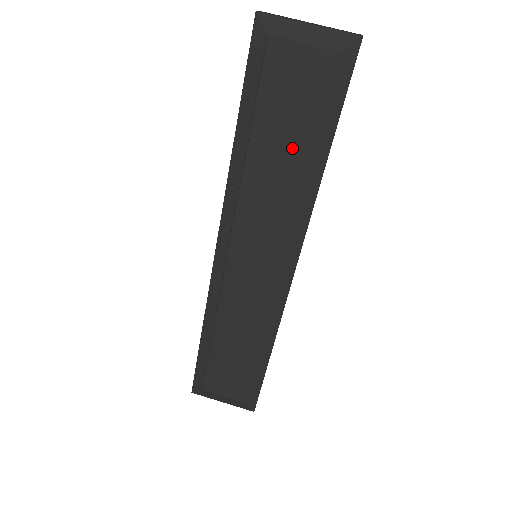
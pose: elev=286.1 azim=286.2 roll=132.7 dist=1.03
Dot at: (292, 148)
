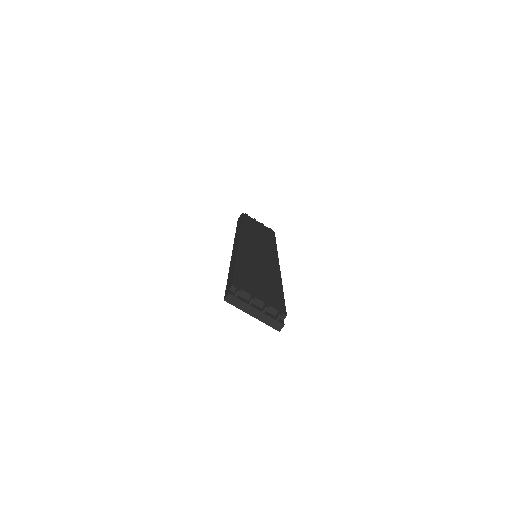
Dot at: occluded
